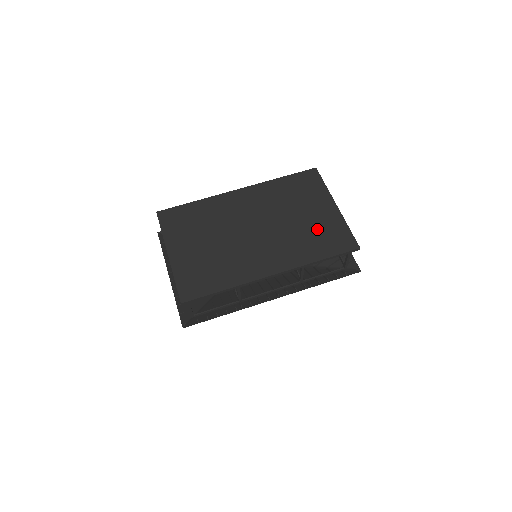
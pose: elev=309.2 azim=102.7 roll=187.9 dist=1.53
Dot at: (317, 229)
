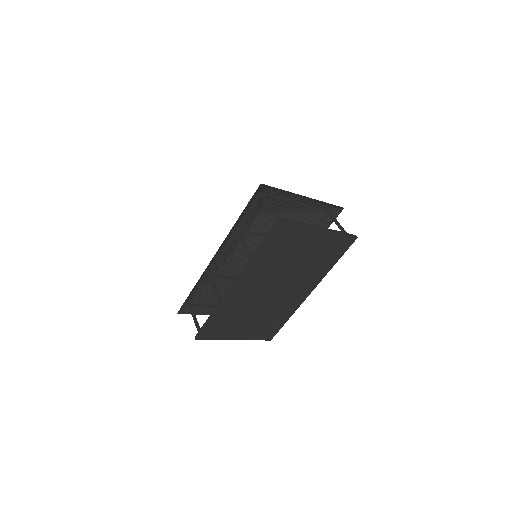
Dot at: (319, 254)
